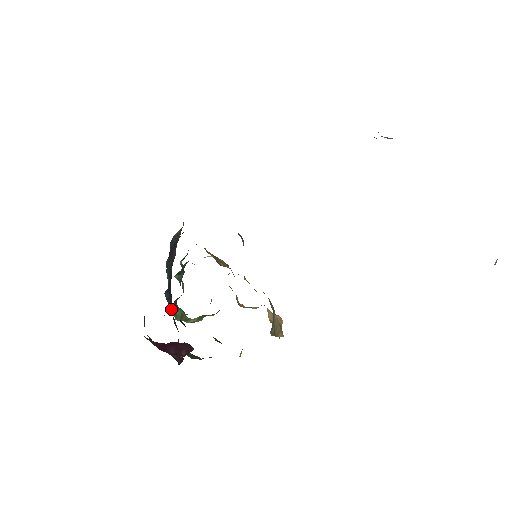
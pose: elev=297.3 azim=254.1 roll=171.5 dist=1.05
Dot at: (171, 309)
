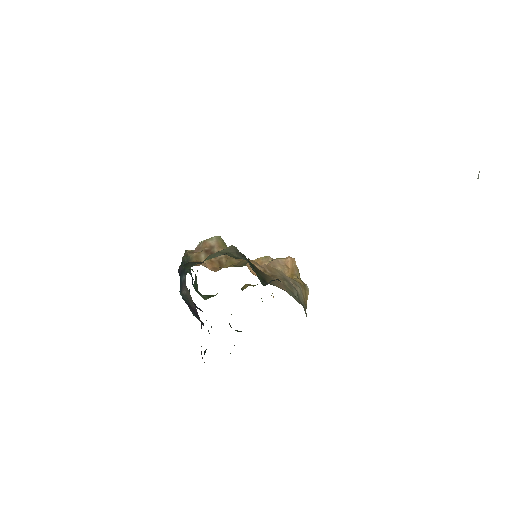
Dot at: occluded
